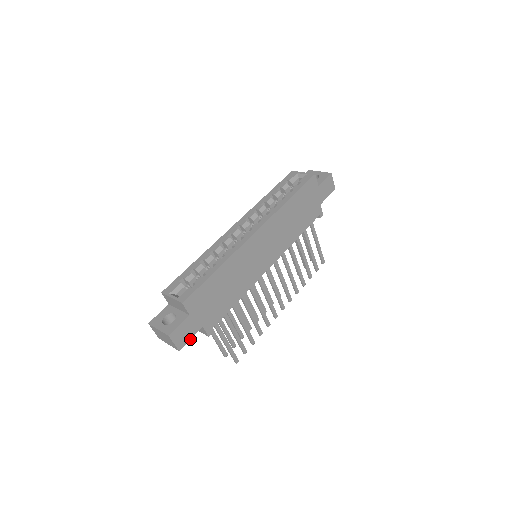
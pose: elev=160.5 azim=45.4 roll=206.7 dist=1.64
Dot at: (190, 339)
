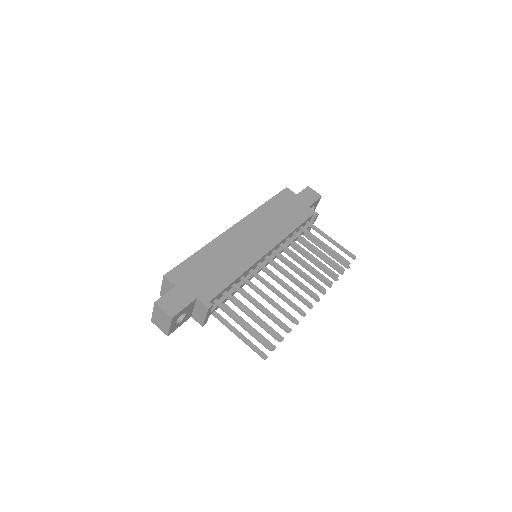
Dot at: (183, 308)
